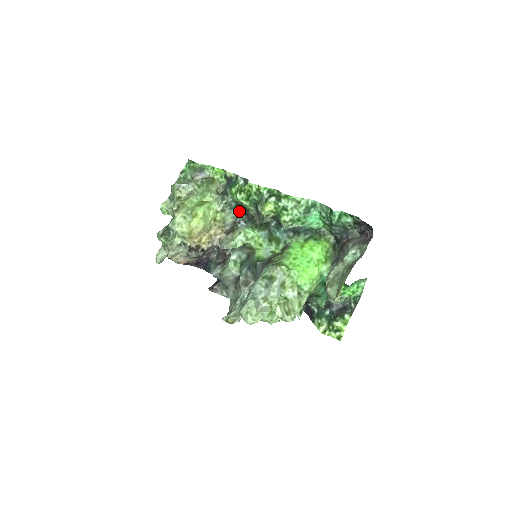
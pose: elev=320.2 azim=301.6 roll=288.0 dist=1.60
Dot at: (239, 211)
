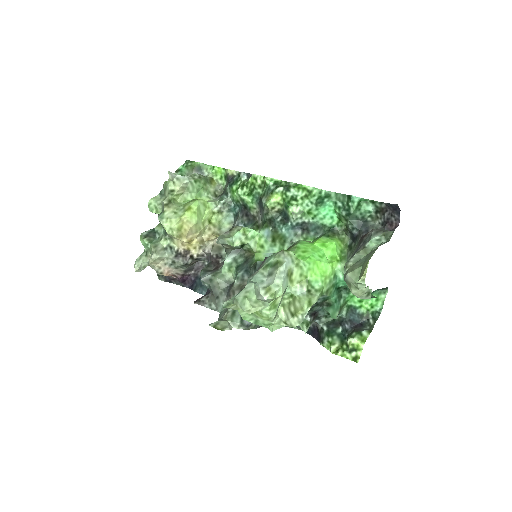
Dot at: (238, 213)
